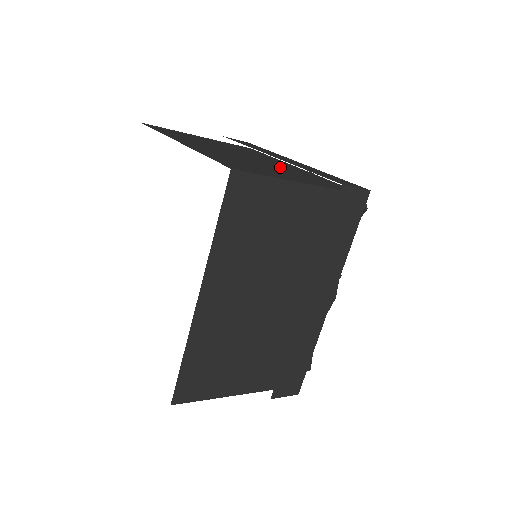
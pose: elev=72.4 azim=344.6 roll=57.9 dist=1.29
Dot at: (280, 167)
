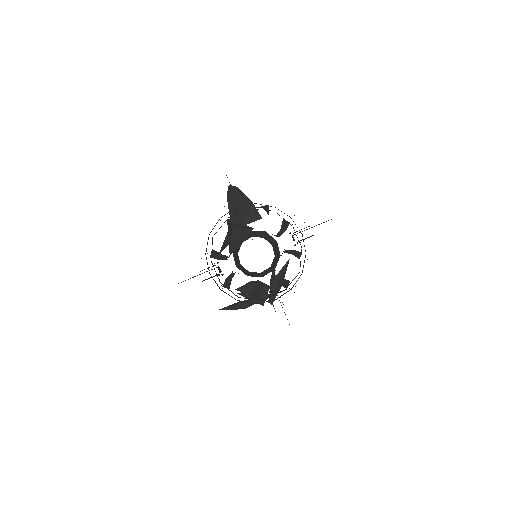
Dot at: occluded
